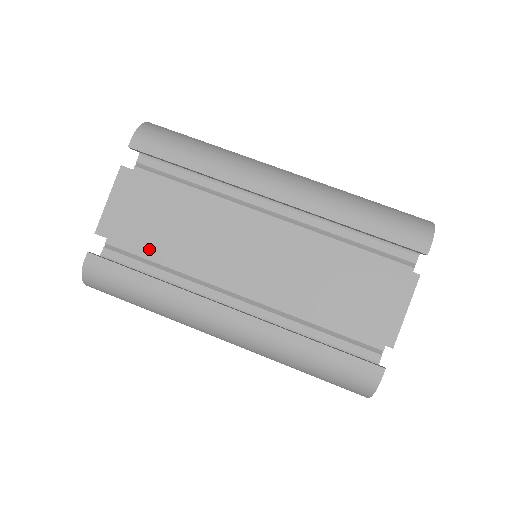
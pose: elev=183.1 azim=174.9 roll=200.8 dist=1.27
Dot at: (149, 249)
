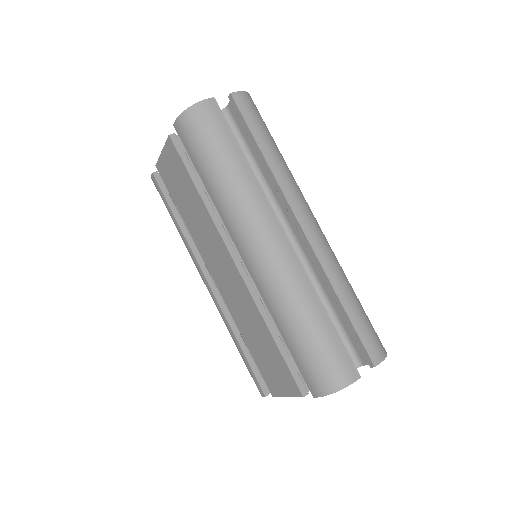
Dot at: (178, 206)
